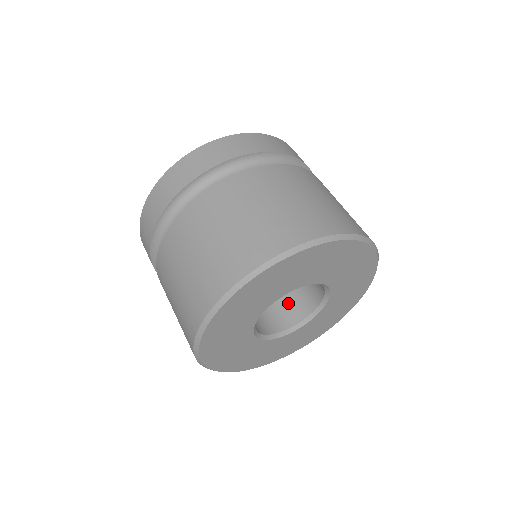
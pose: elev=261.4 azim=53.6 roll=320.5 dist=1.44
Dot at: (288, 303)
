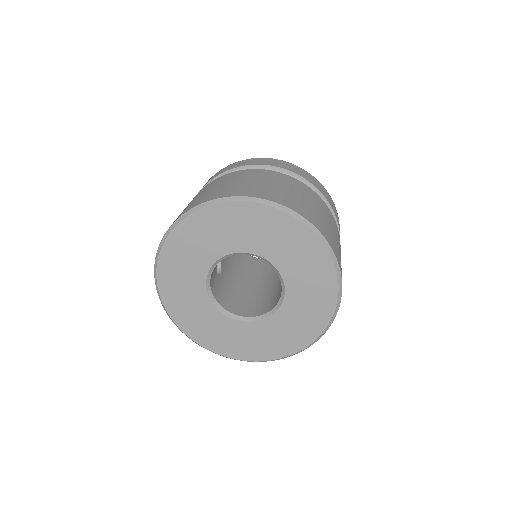
Dot at: (246, 304)
